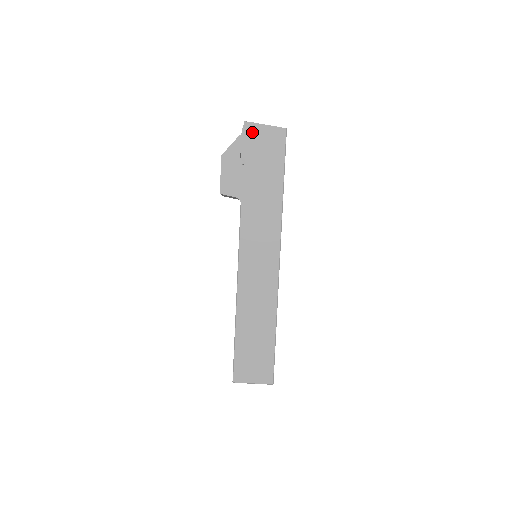
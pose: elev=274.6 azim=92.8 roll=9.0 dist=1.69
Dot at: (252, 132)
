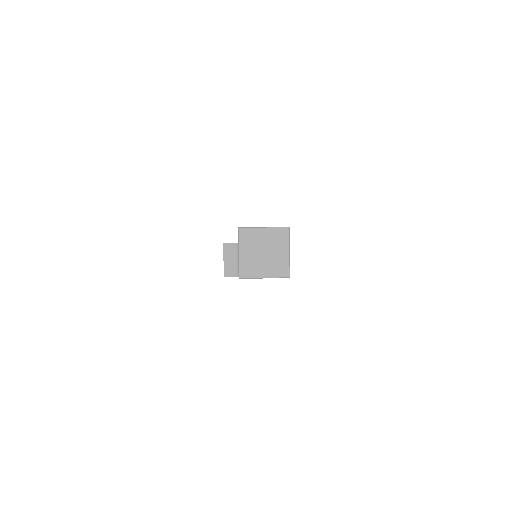
Dot at: occluded
